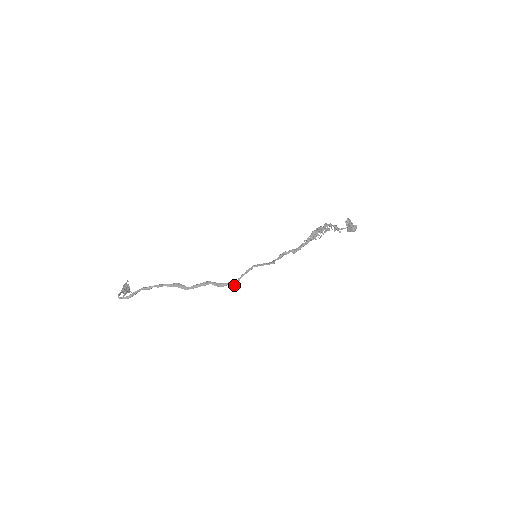
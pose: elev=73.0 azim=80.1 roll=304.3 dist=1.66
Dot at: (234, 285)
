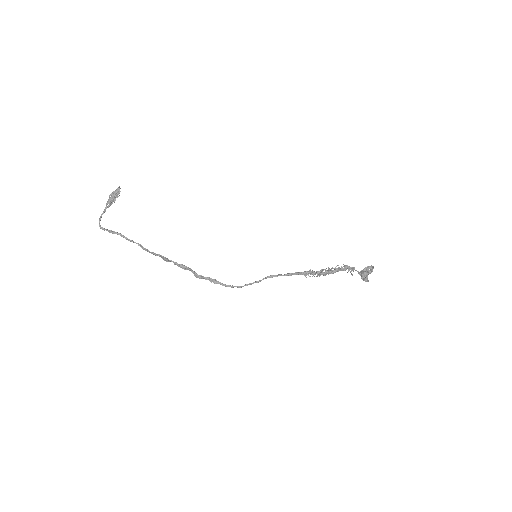
Dot at: (210, 281)
